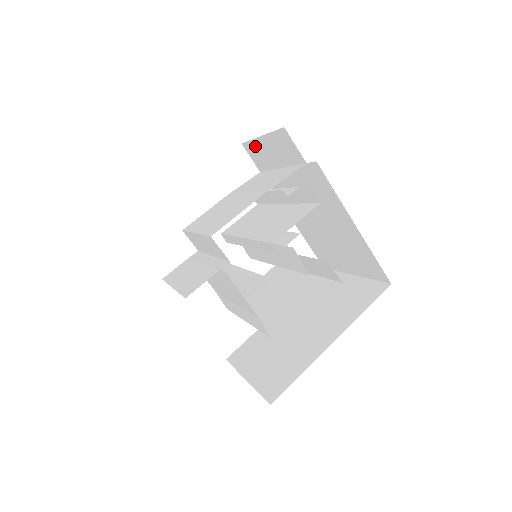
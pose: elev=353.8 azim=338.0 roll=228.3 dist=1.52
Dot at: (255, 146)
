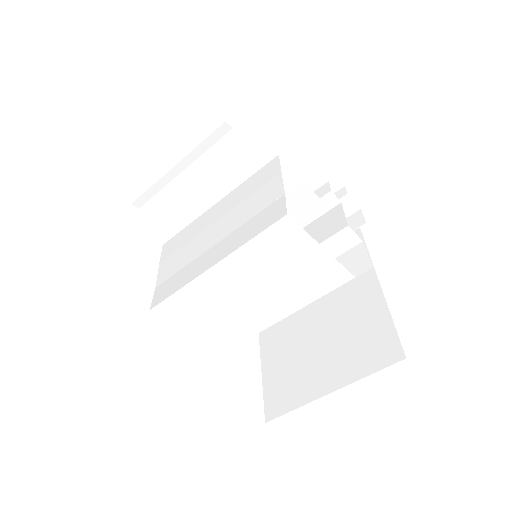
Dot at: occluded
